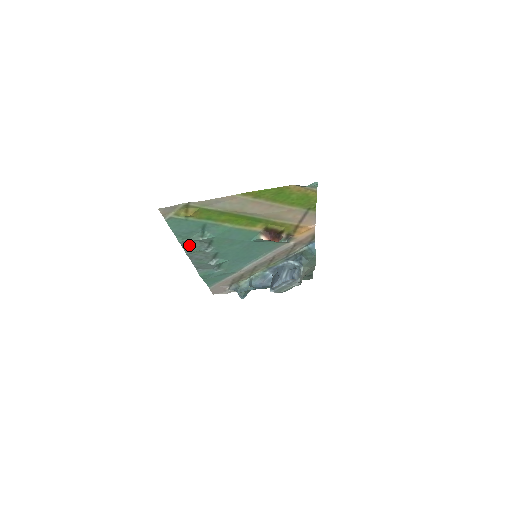
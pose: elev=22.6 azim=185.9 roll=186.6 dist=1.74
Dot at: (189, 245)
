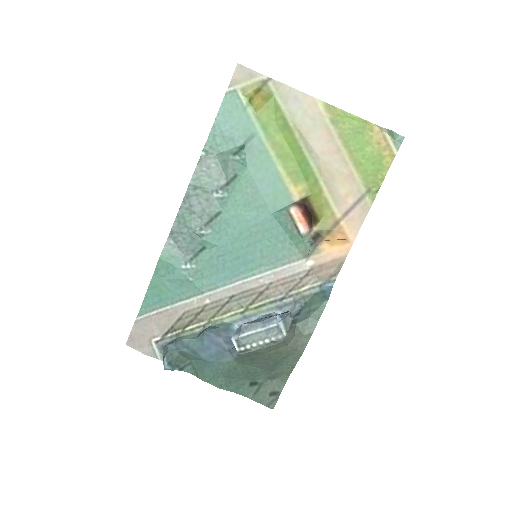
Dot at: (206, 168)
